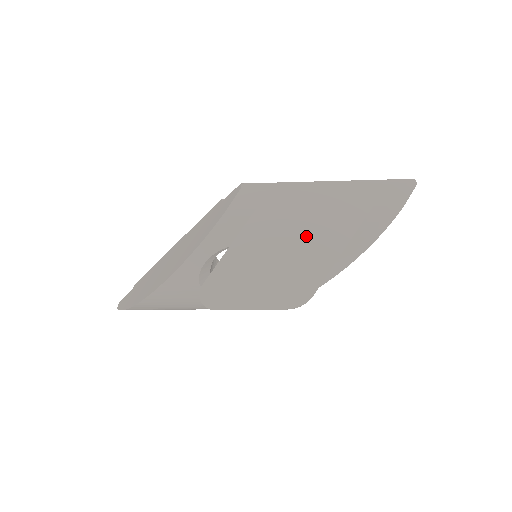
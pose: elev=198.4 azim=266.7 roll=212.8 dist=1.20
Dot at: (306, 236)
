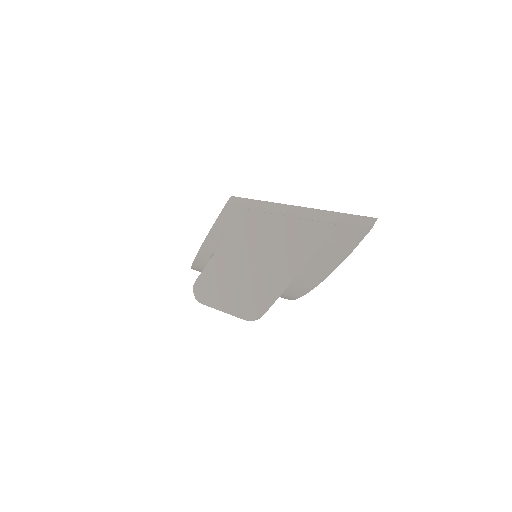
Dot at: (265, 260)
